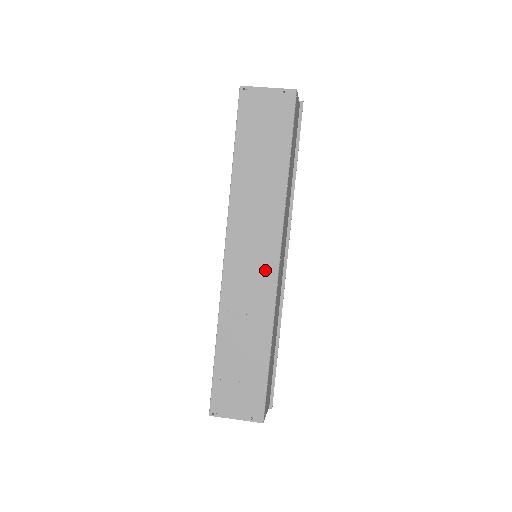
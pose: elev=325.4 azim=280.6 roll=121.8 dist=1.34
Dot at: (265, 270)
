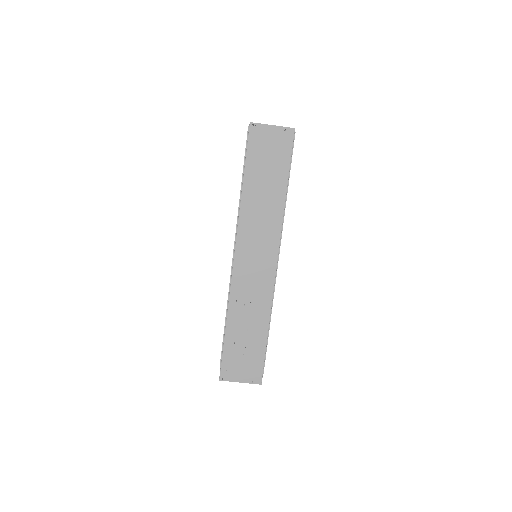
Dot at: (266, 269)
